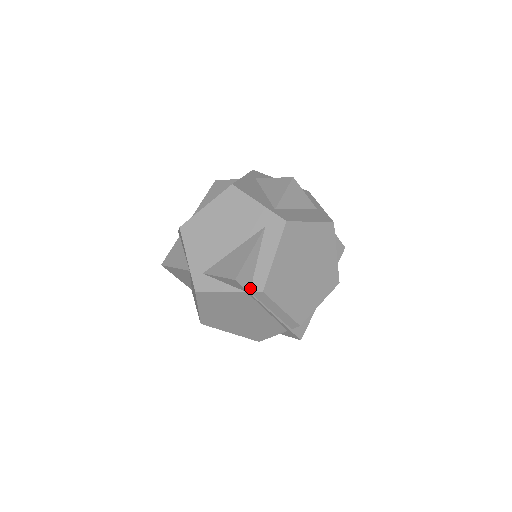
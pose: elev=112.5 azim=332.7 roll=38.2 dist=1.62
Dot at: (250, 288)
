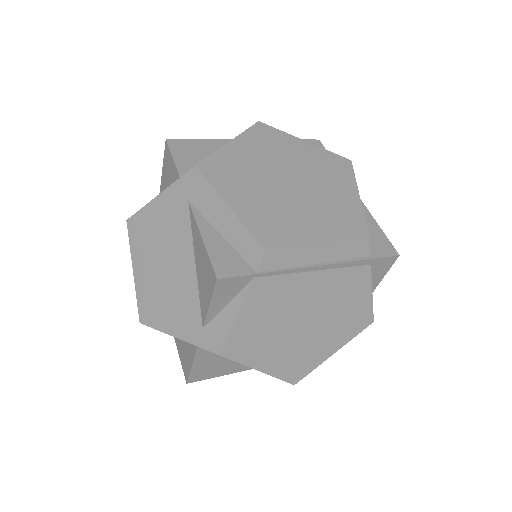
Dot at: (251, 269)
